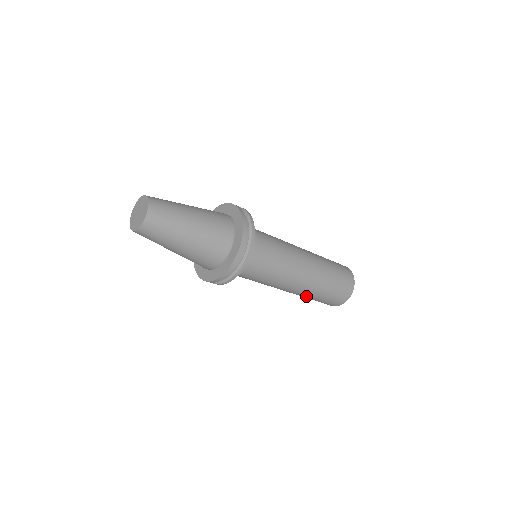
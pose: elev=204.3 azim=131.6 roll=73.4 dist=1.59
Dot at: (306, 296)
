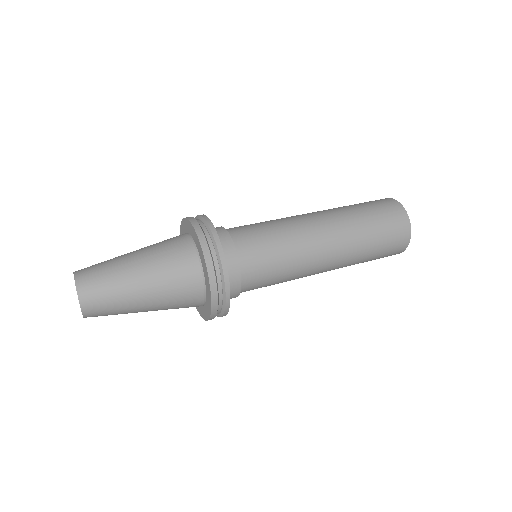
Dot at: occluded
